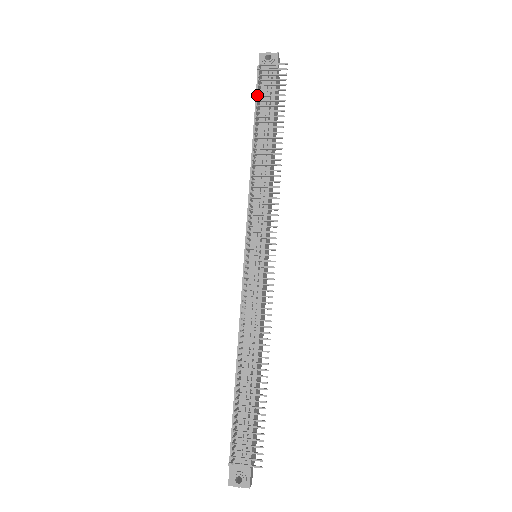
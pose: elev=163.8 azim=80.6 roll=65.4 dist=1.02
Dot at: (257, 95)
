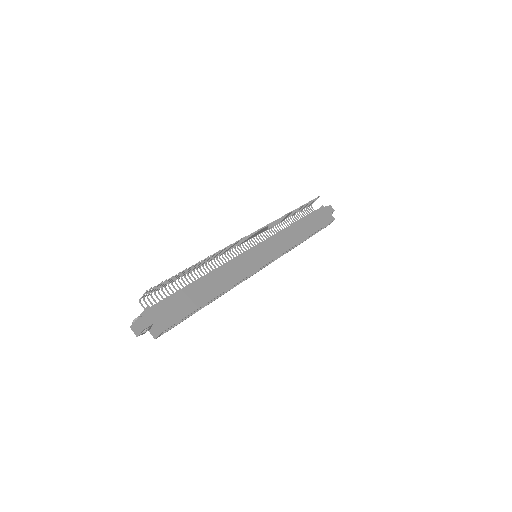
Dot at: occluded
